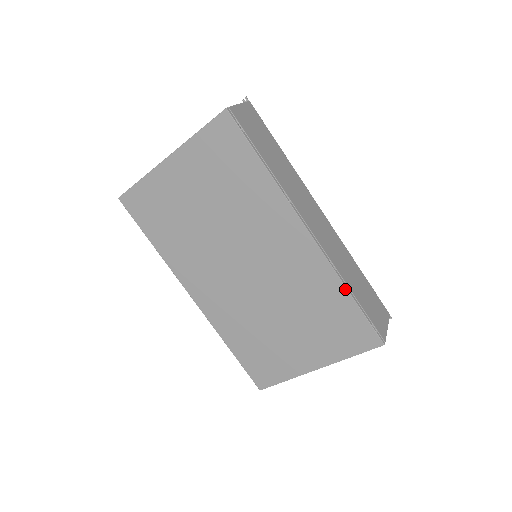
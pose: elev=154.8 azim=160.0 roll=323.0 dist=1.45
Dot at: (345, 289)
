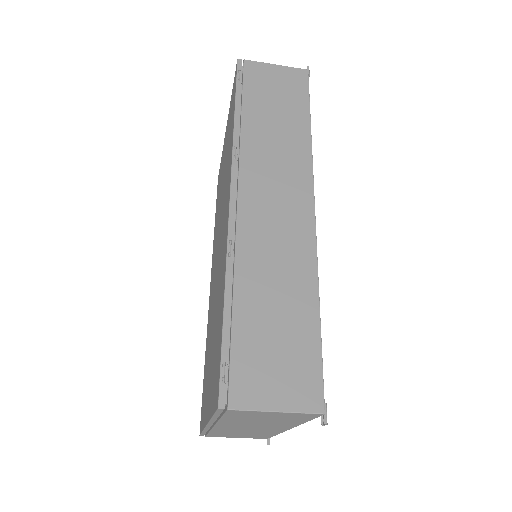
Dot at: (224, 288)
